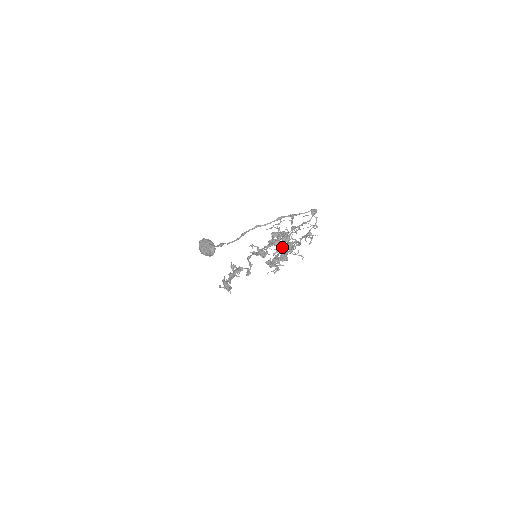
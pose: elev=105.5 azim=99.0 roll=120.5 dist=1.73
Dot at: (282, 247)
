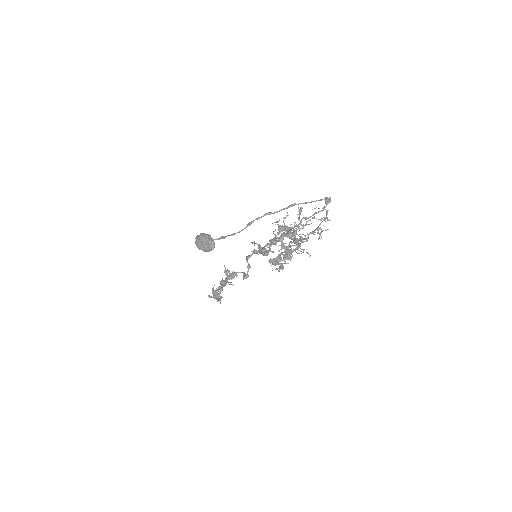
Dot at: occluded
